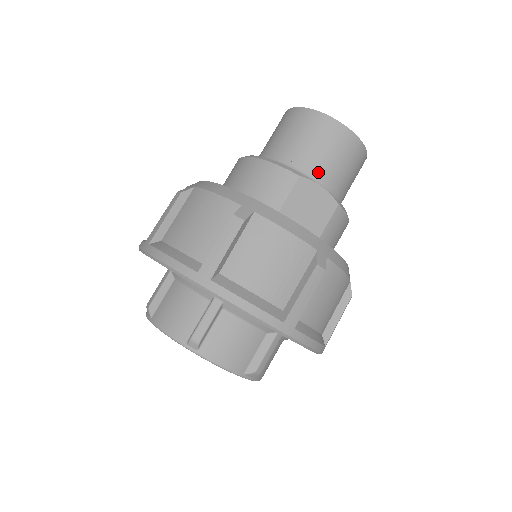
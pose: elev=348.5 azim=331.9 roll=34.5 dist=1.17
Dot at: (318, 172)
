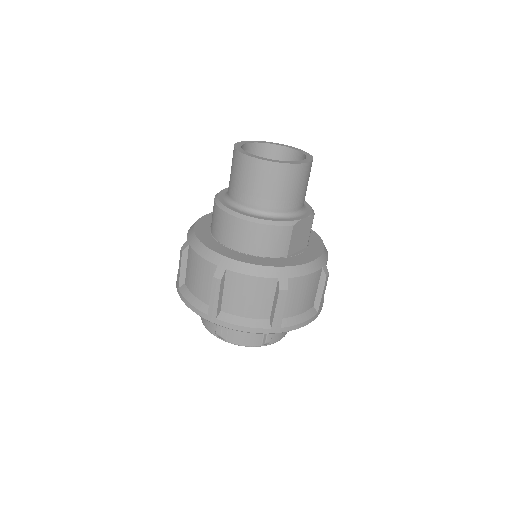
Dot at: (296, 205)
